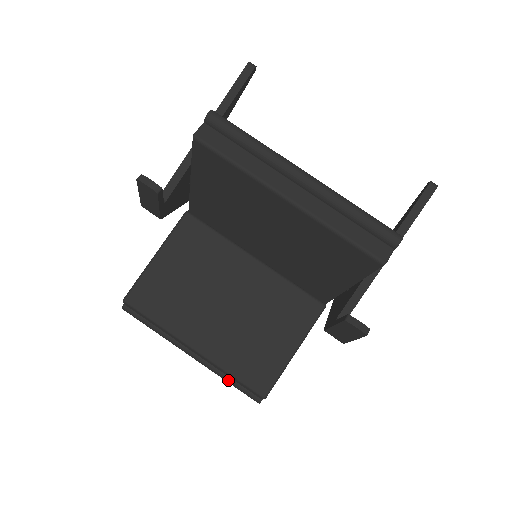
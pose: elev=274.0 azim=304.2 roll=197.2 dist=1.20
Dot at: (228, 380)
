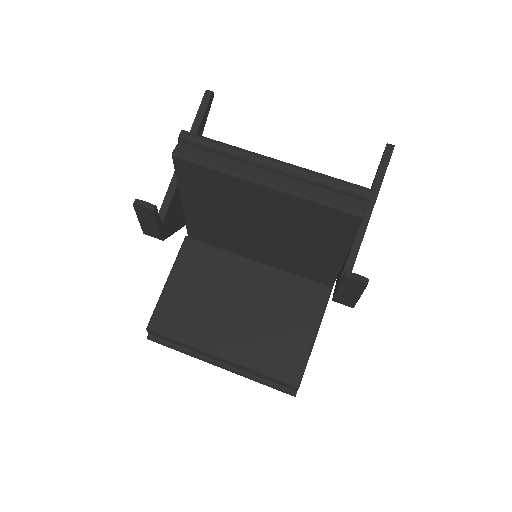
Dot at: (260, 381)
